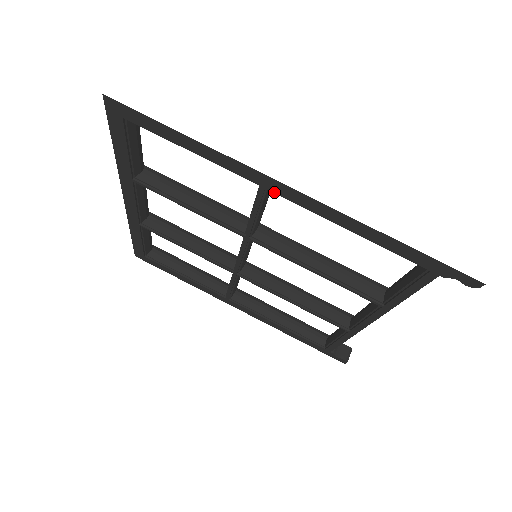
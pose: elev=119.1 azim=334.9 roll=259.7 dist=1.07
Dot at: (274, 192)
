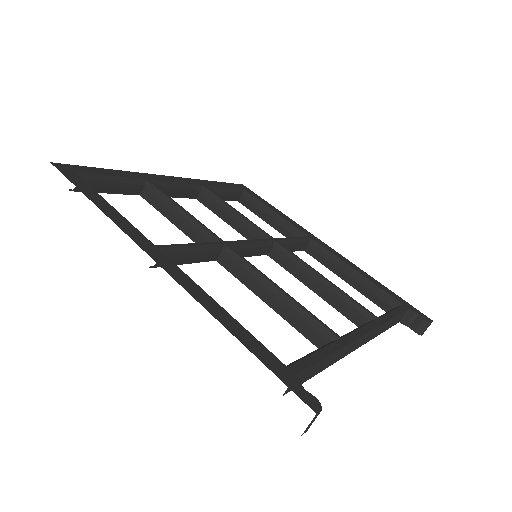
Dot at: occluded
